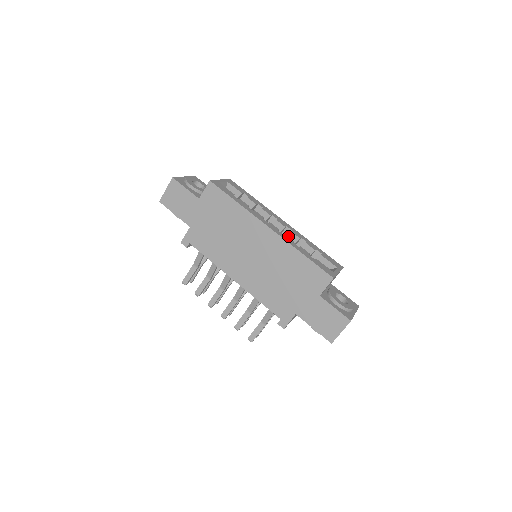
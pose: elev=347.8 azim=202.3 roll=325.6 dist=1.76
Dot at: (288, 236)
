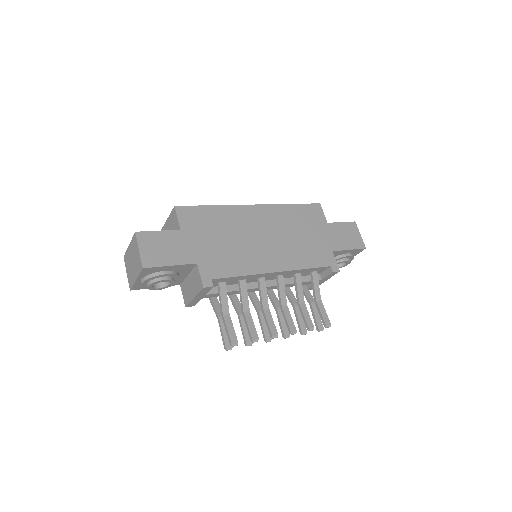
Dot at: occluded
